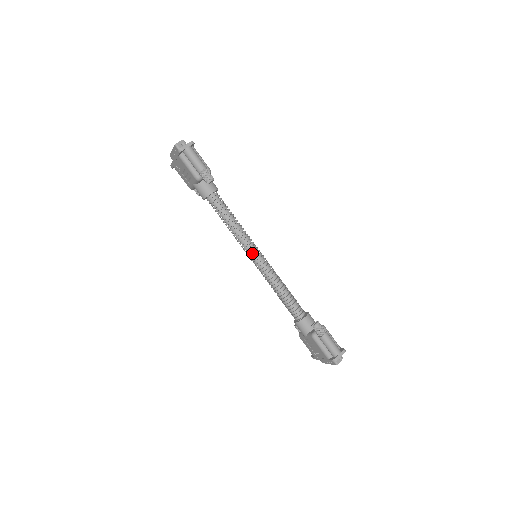
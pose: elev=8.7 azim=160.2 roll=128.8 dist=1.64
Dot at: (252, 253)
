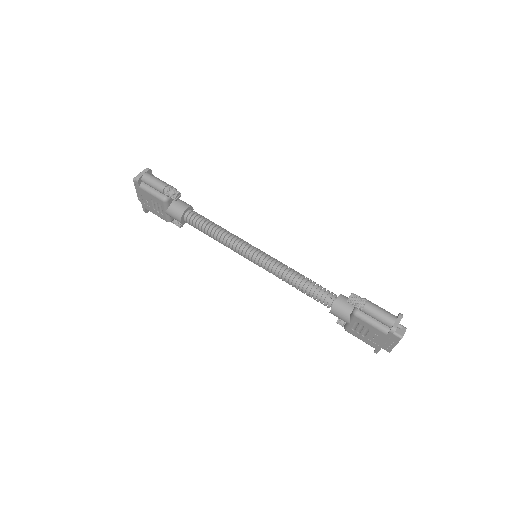
Dot at: (249, 253)
